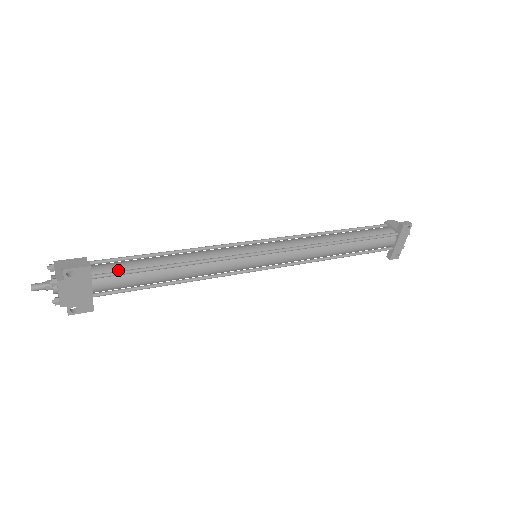
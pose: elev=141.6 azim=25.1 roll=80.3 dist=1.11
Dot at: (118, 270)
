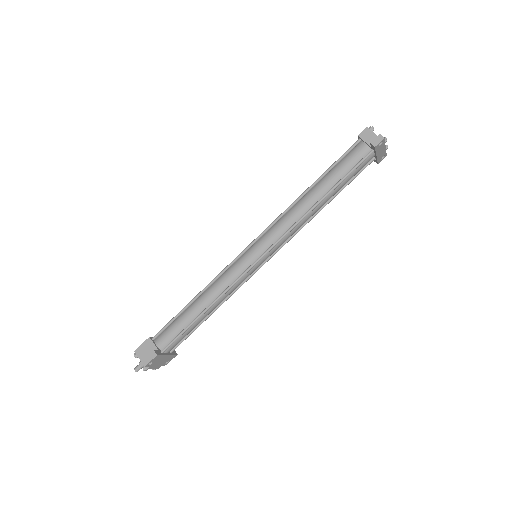
Dot at: (173, 337)
